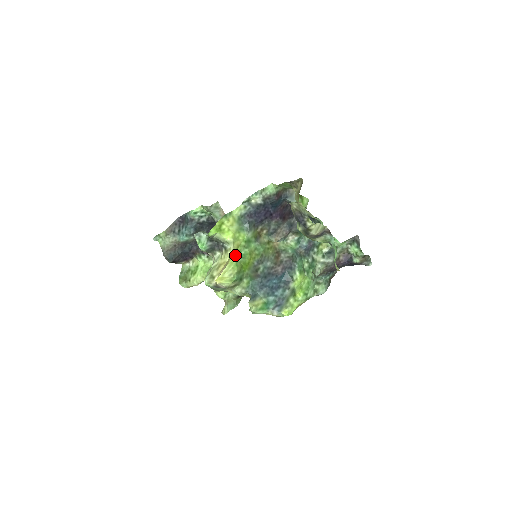
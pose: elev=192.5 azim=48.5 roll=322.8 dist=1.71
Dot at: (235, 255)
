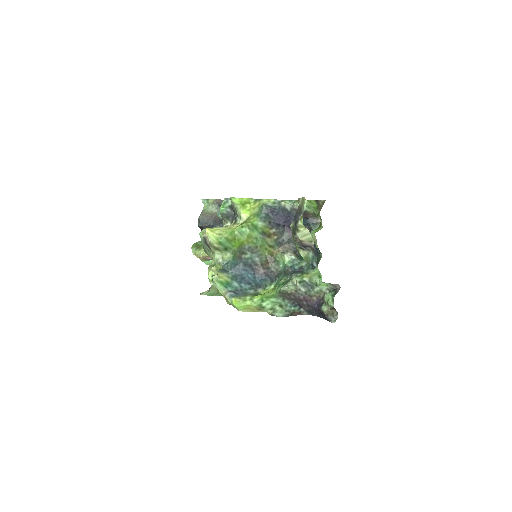
Dot at: (237, 227)
